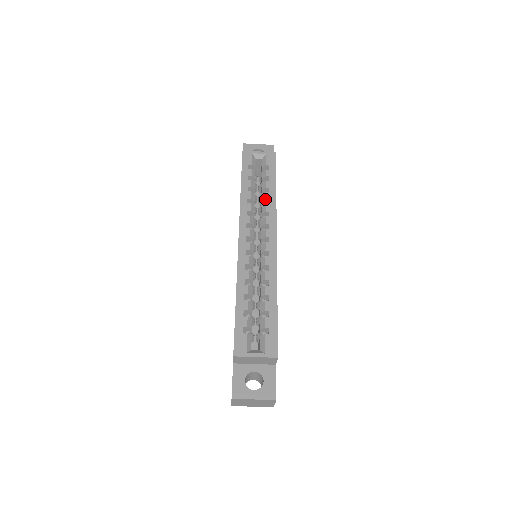
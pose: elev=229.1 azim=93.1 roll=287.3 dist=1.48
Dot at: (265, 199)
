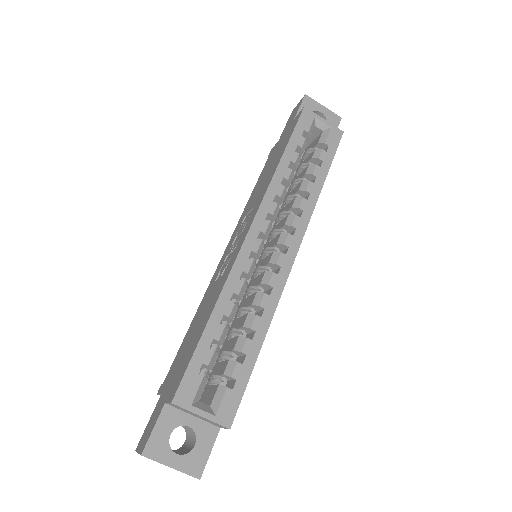
Dot at: (305, 190)
